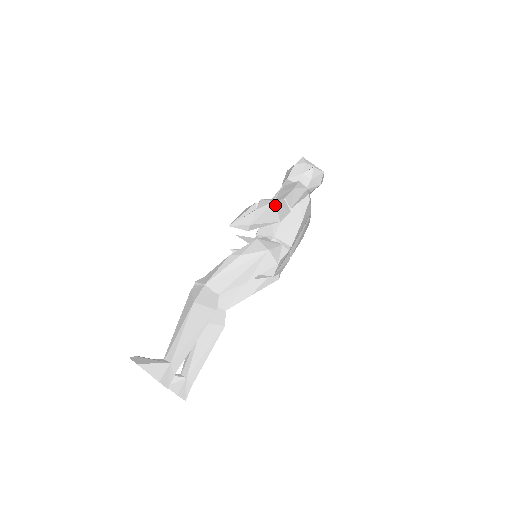
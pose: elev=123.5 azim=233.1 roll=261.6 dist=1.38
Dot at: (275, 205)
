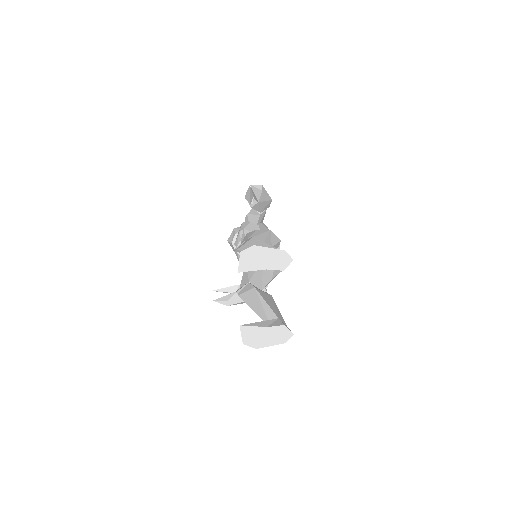
Dot at: occluded
